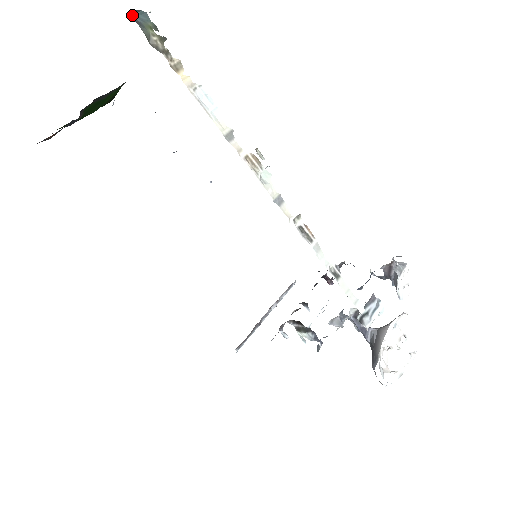
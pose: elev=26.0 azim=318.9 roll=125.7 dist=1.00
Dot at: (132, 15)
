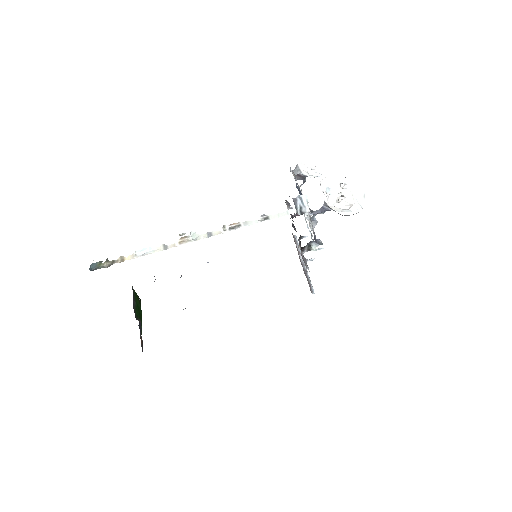
Dot at: occluded
